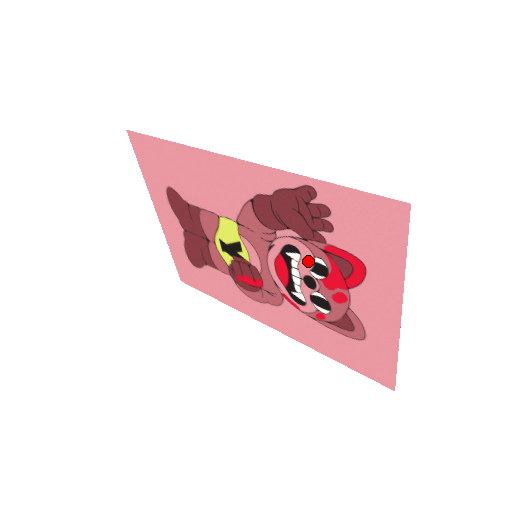
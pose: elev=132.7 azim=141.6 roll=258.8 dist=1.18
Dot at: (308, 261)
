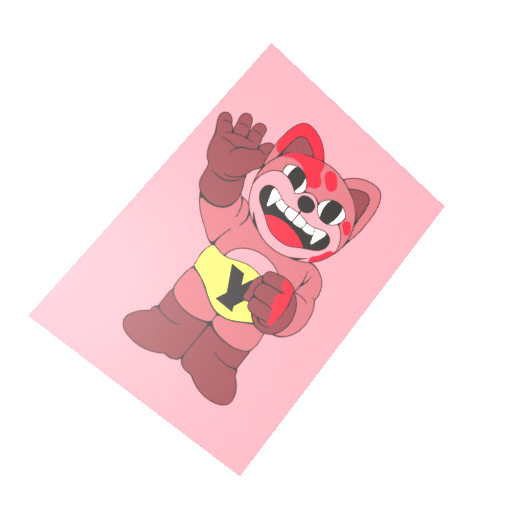
Dot at: (284, 184)
